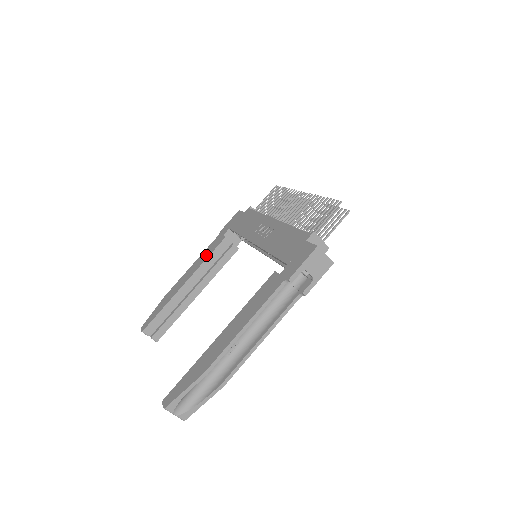
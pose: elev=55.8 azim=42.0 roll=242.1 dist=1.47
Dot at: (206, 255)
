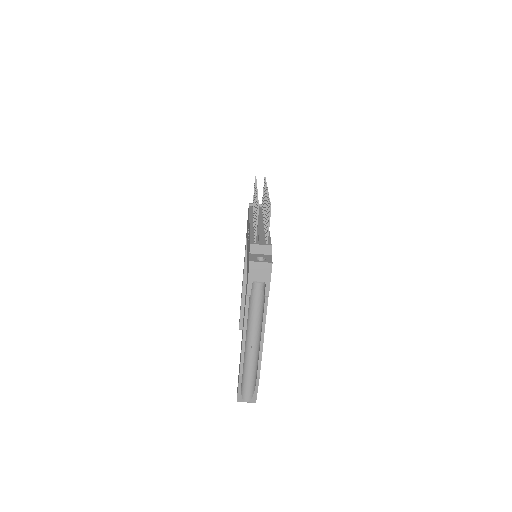
Dot at: occluded
